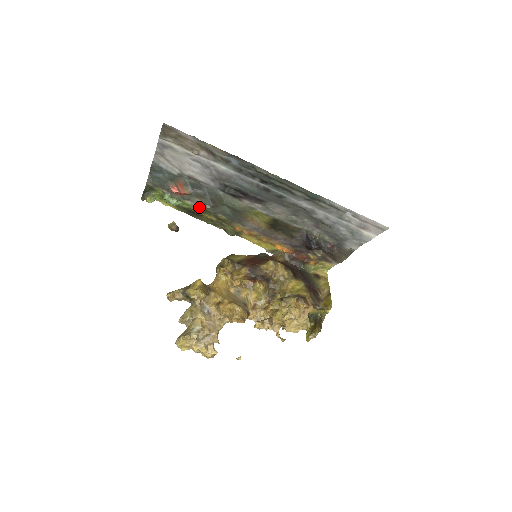
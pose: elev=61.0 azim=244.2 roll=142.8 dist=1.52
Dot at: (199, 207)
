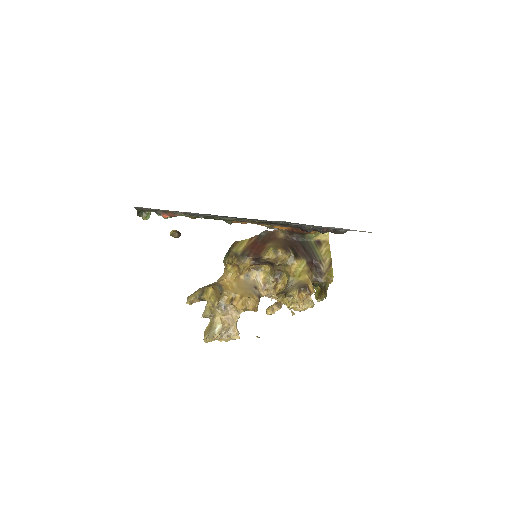
Dot at: (193, 216)
